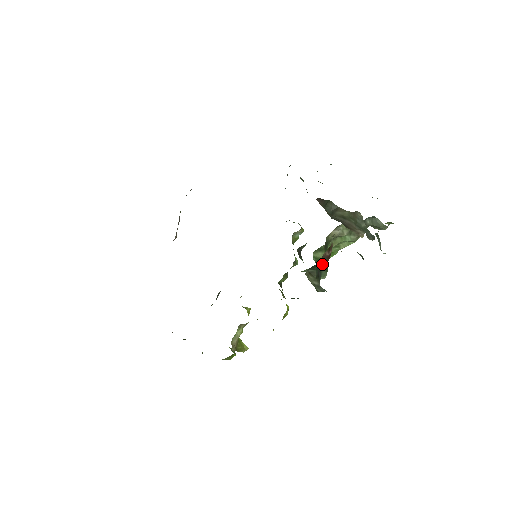
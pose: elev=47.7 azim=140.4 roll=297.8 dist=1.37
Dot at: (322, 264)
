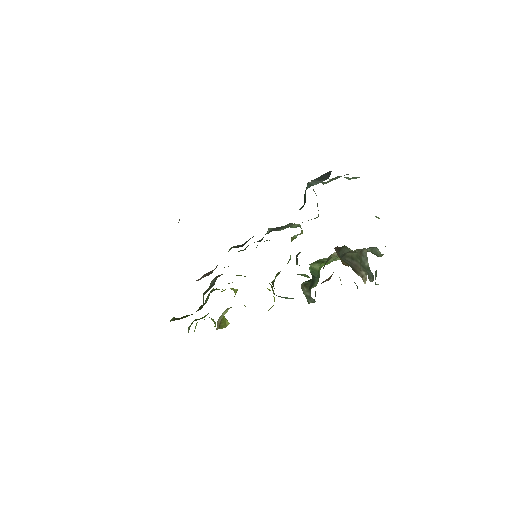
Dot at: occluded
